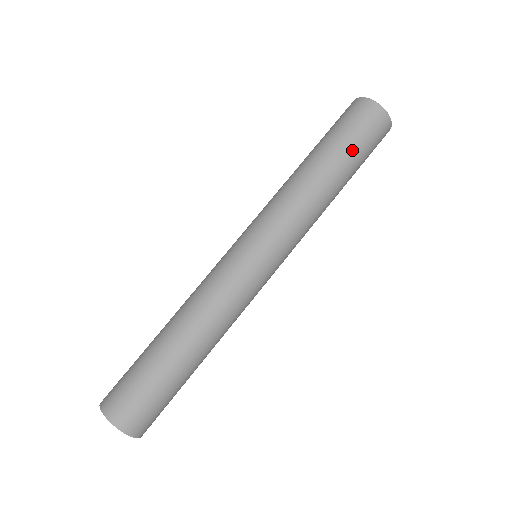
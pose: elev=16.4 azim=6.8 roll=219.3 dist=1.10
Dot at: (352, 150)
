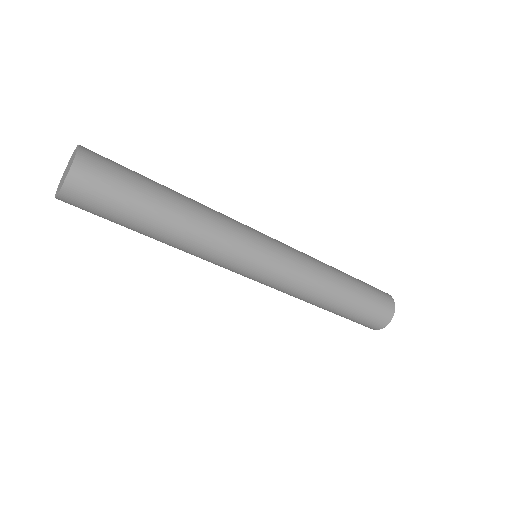
Dot at: (364, 289)
